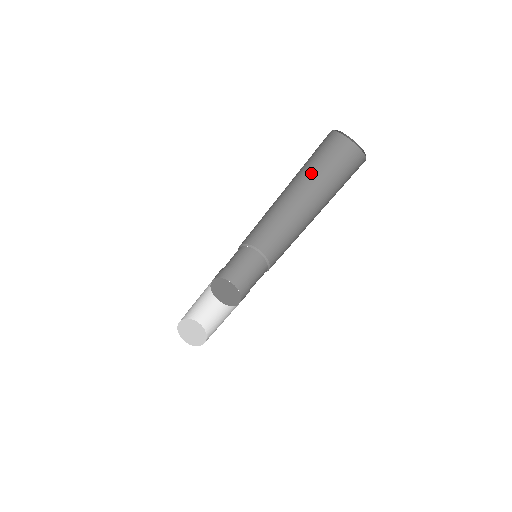
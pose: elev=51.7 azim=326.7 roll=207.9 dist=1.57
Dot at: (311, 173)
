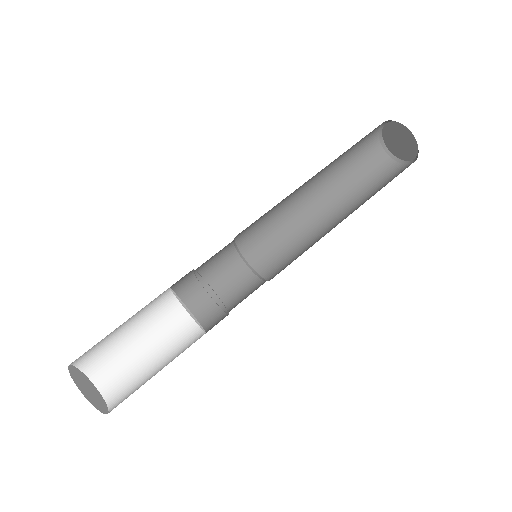
Dot at: (367, 198)
